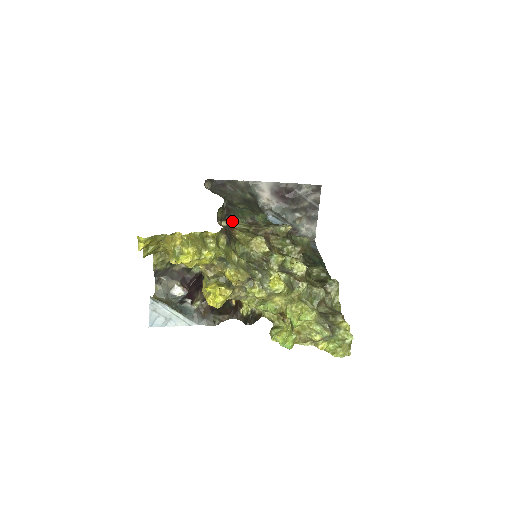
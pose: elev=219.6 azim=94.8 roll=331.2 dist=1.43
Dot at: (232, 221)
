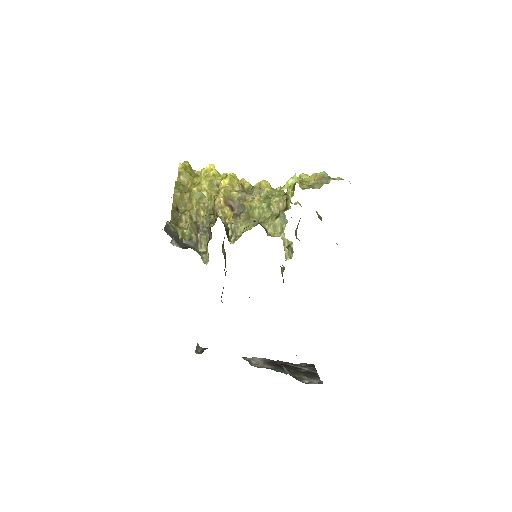
Dot at: occluded
